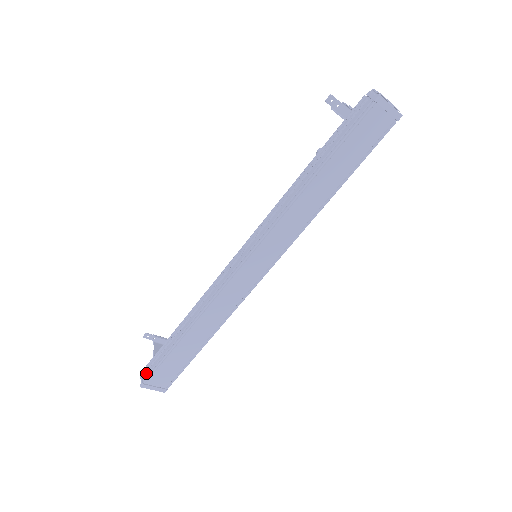
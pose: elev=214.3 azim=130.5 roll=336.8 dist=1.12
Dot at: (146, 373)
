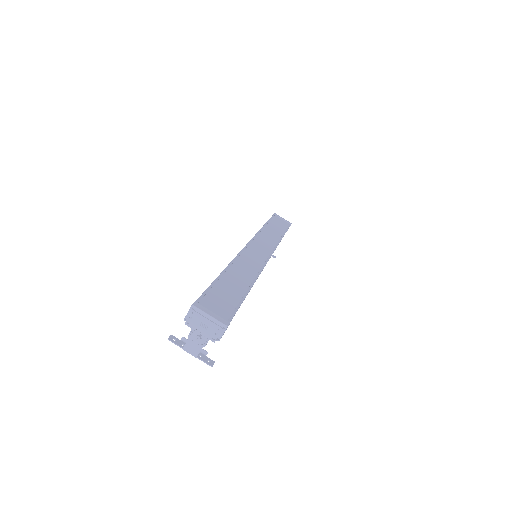
Dot at: occluded
